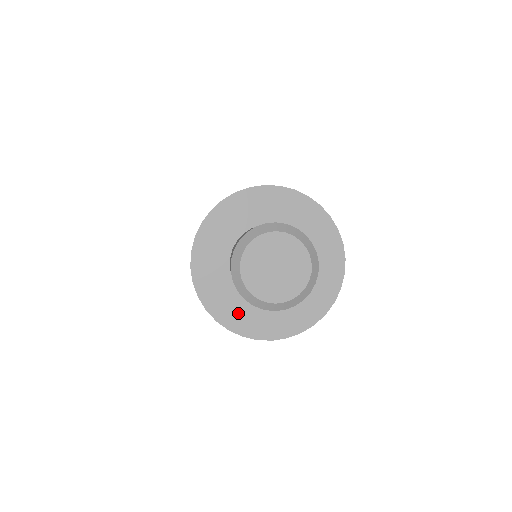
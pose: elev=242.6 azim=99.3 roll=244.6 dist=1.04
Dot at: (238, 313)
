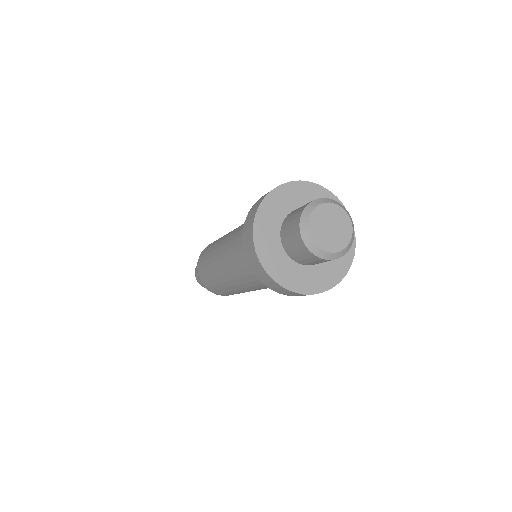
Dot at: (288, 274)
